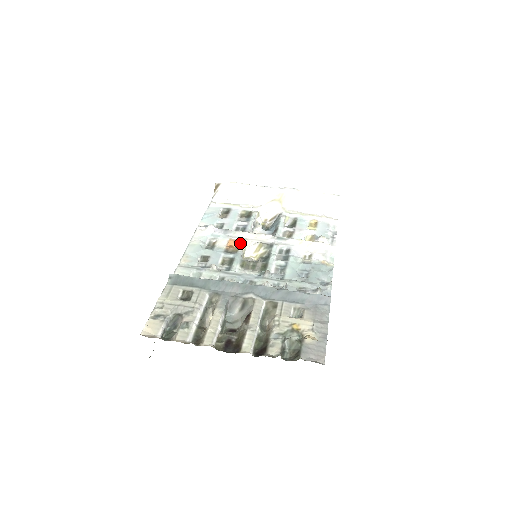
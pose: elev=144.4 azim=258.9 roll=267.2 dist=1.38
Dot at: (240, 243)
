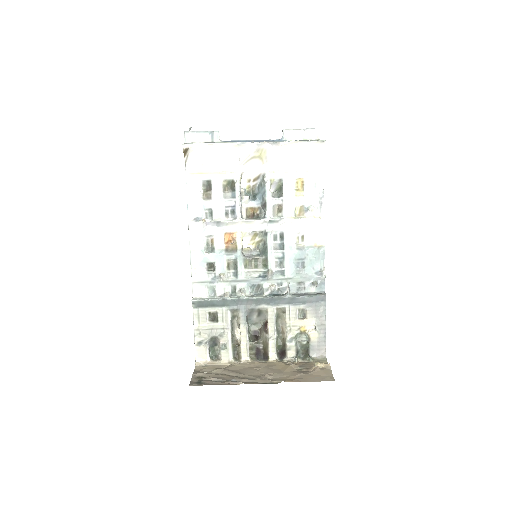
Dot at: (236, 237)
